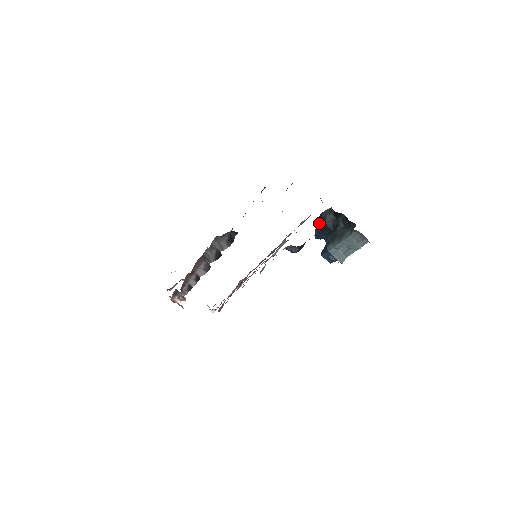
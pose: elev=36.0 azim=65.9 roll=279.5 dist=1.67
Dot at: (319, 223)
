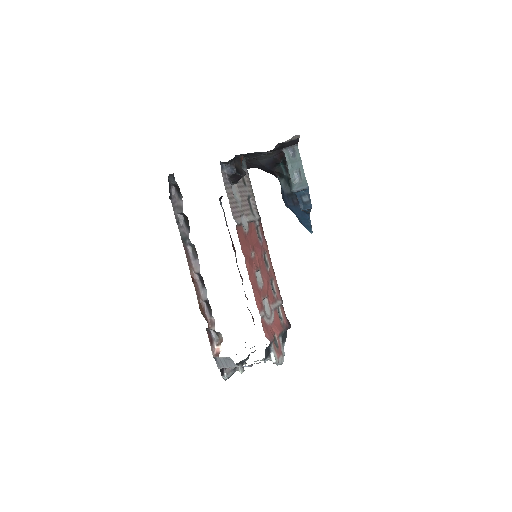
Dot at: (285, 201)
